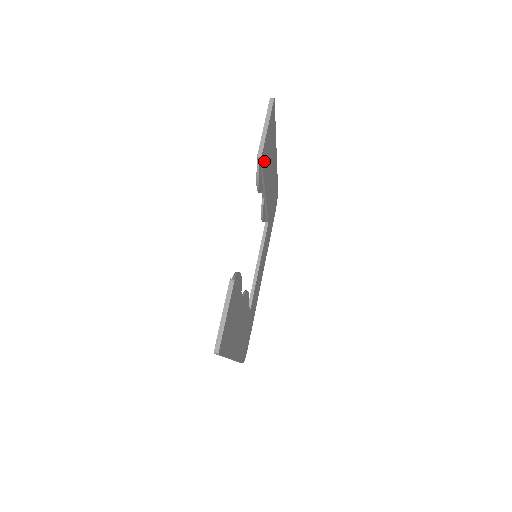
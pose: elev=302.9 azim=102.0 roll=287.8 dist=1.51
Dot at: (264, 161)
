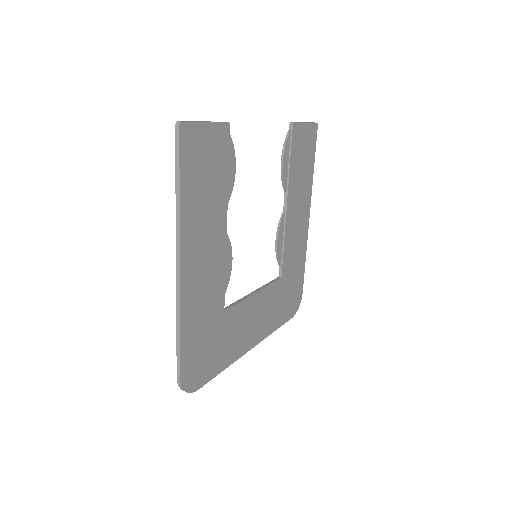
Dot at: (295, 146)
